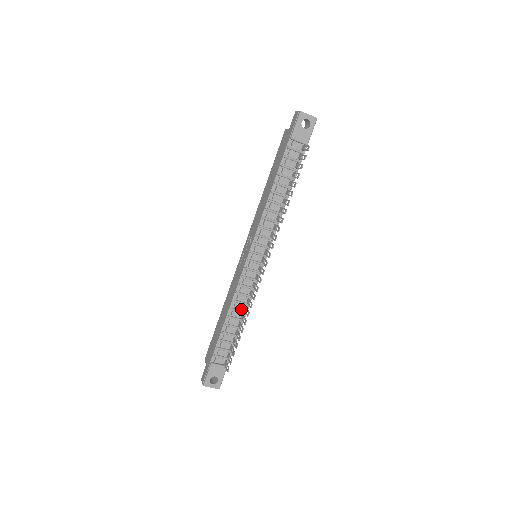
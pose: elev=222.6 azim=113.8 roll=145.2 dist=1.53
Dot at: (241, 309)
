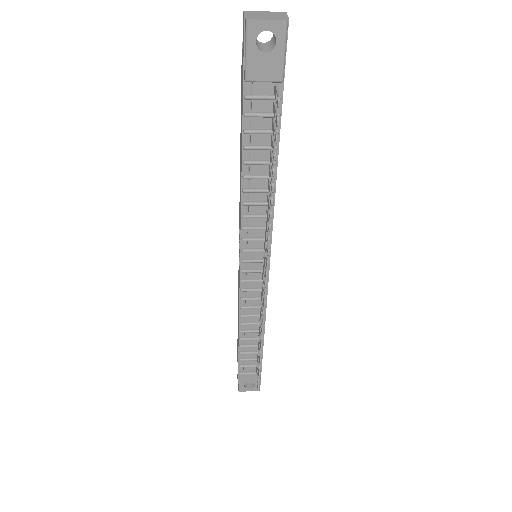
Dot at: (255, 321)
